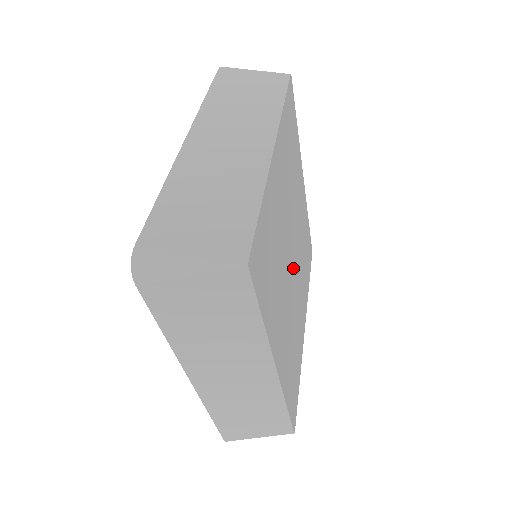
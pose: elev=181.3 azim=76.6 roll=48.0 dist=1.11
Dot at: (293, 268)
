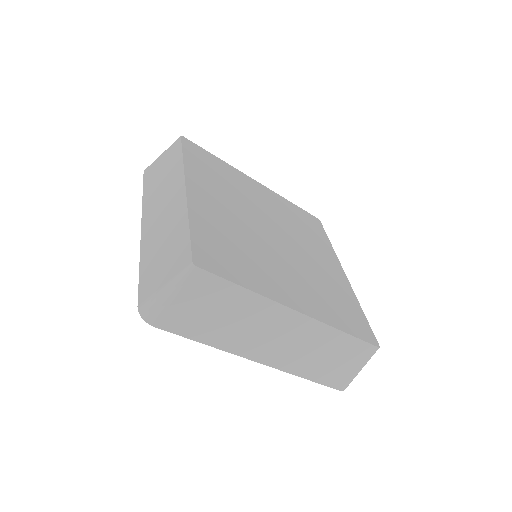
Dot at: (283, 243)
